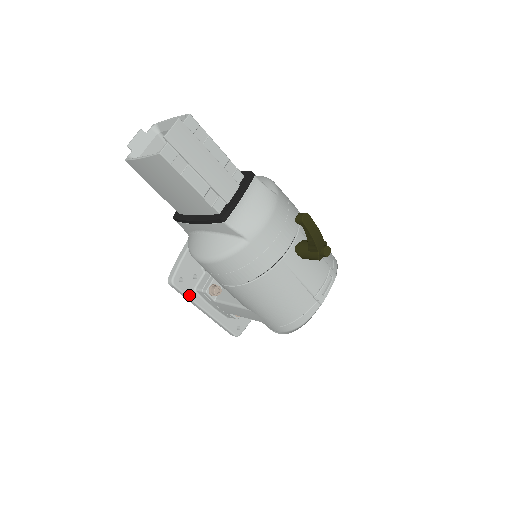
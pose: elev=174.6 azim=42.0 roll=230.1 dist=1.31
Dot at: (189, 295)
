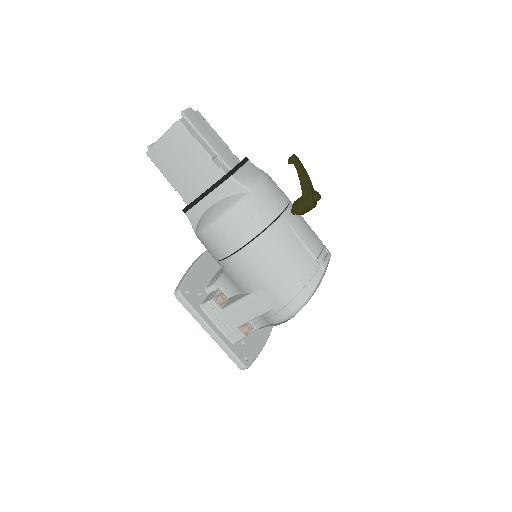
Dot at: (195, 309)
